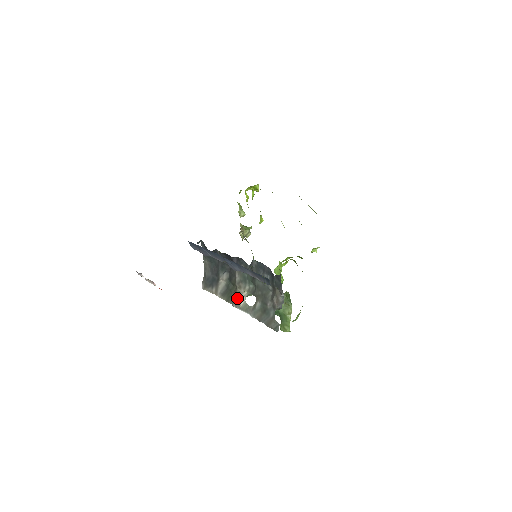
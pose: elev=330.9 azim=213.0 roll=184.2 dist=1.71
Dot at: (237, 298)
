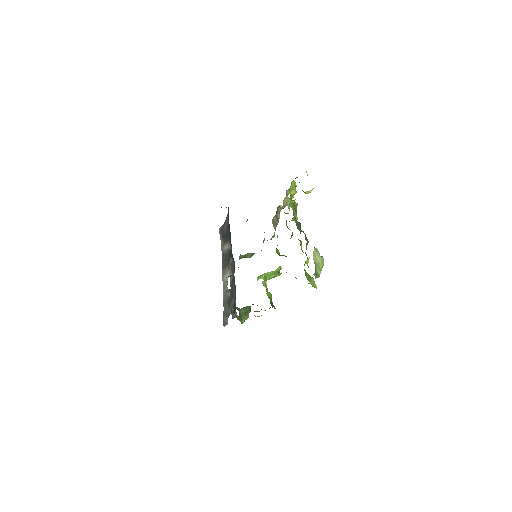
Dot at: (225, 271)
